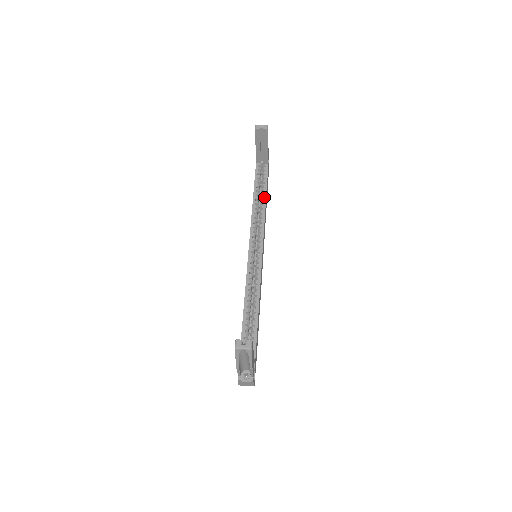
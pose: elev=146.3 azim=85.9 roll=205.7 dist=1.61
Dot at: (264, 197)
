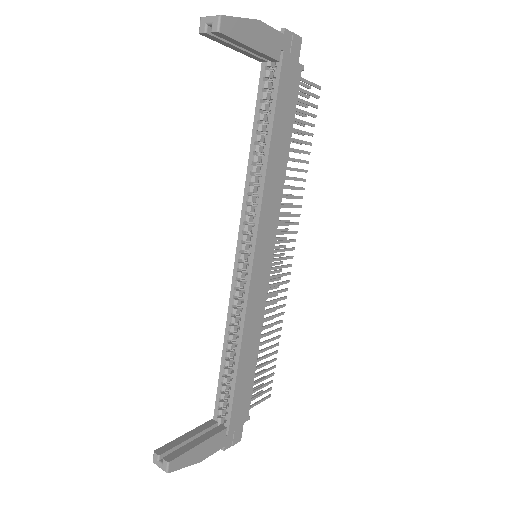
Dot at: (266, 148)
